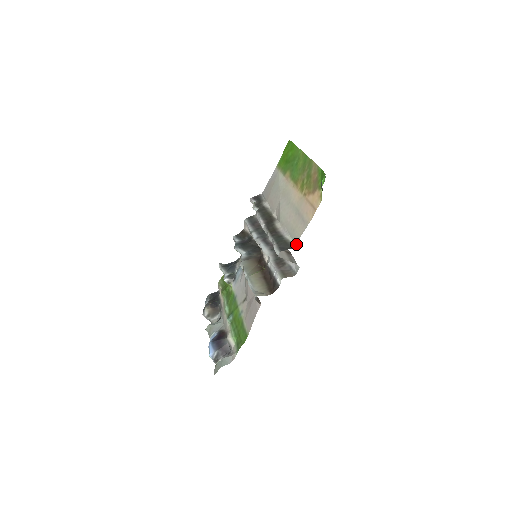
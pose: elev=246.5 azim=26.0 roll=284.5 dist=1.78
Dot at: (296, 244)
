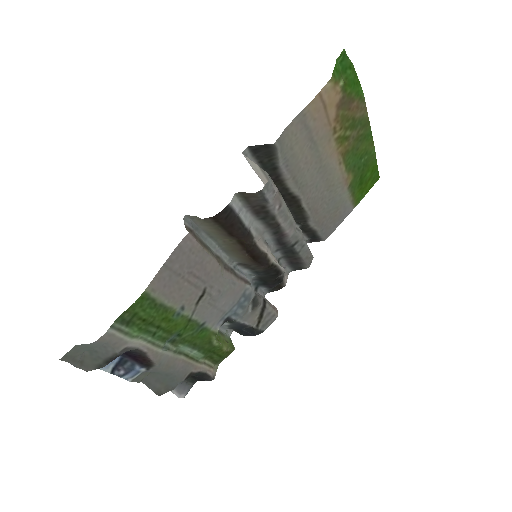
Dot at: (277, 143)
